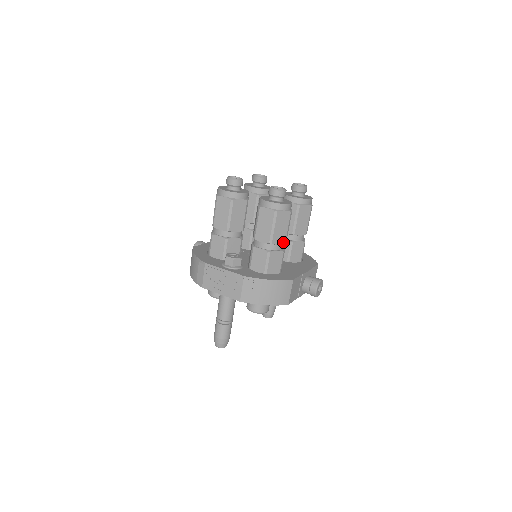
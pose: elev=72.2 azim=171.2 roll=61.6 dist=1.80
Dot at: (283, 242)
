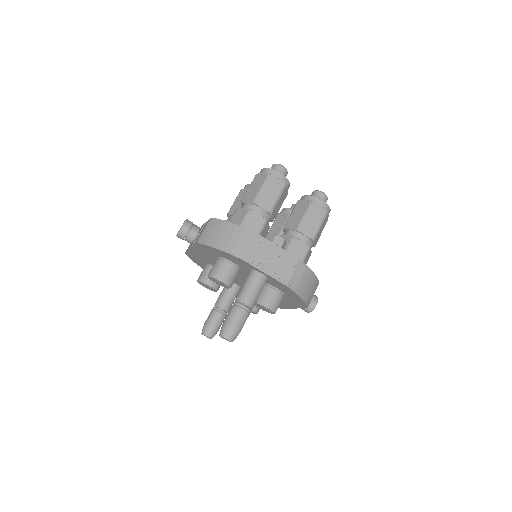
Dot at: (315, 244)
